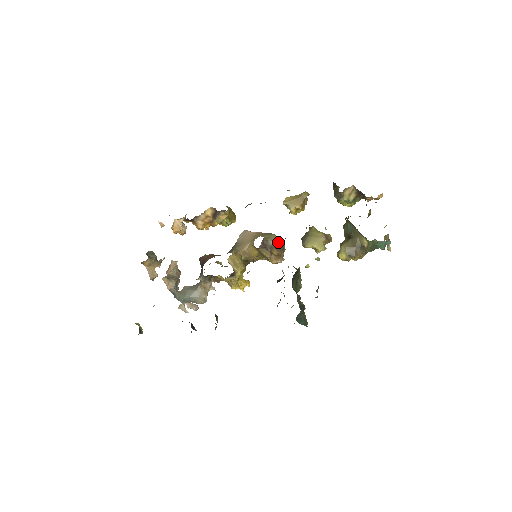
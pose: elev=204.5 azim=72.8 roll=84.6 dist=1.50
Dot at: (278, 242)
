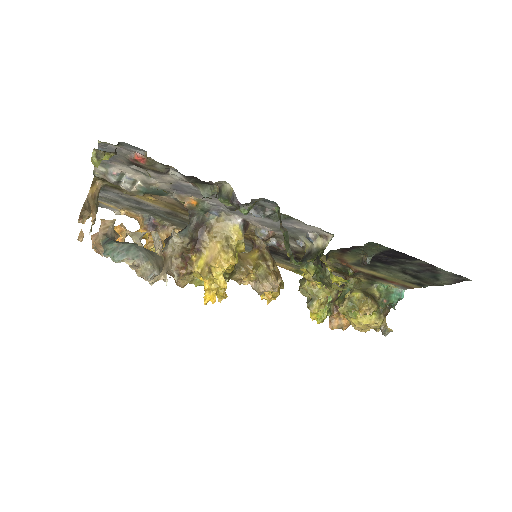
Dot at: occluded
